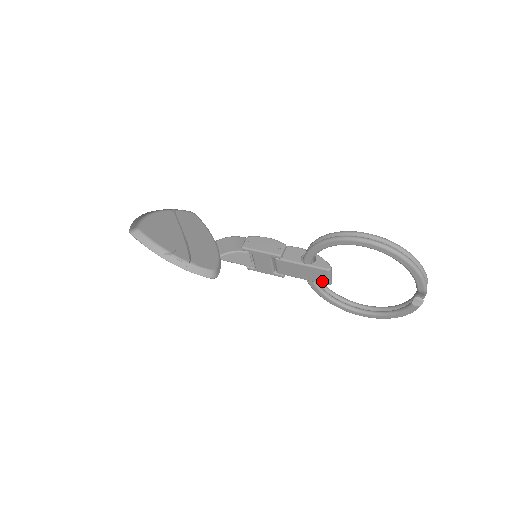
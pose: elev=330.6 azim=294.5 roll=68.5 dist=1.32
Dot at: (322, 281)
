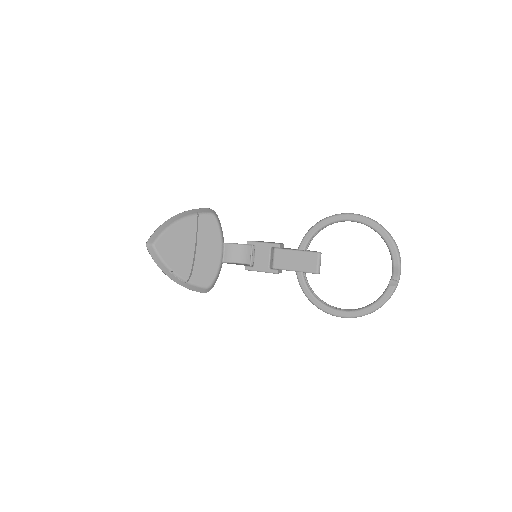
Dot at: (312, 269)
